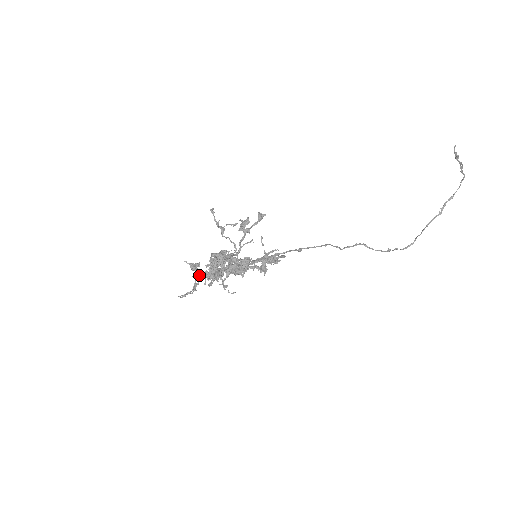
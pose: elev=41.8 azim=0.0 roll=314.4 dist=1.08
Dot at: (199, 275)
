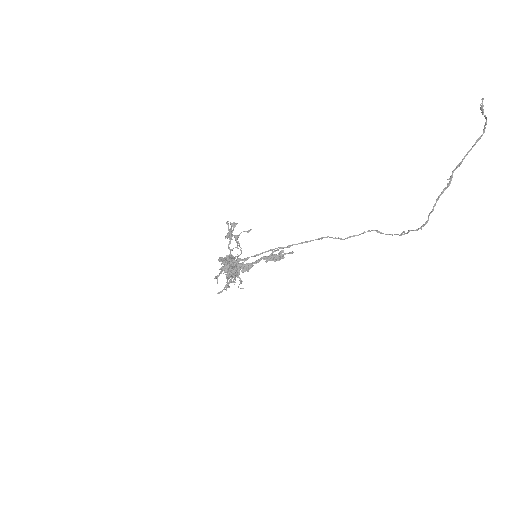
Dot at: occluded
